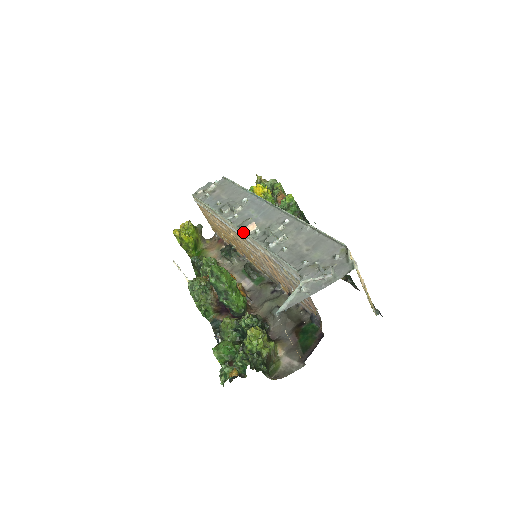
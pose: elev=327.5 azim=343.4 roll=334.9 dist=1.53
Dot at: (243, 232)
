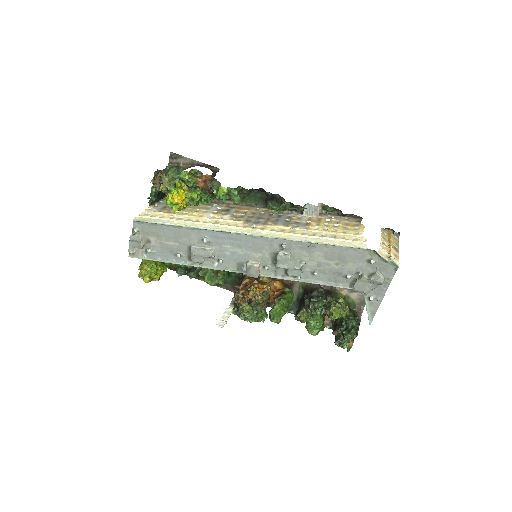
Dot at: occluded
